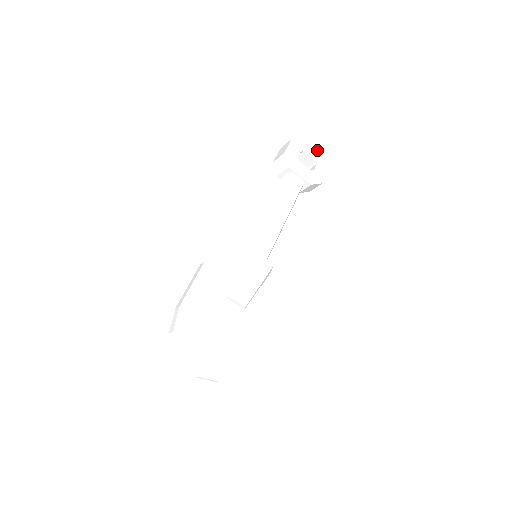
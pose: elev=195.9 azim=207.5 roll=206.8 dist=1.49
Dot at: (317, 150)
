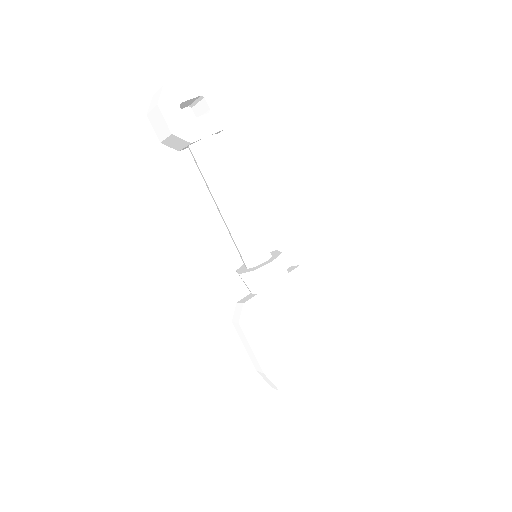
Dot at: (187, 79)
